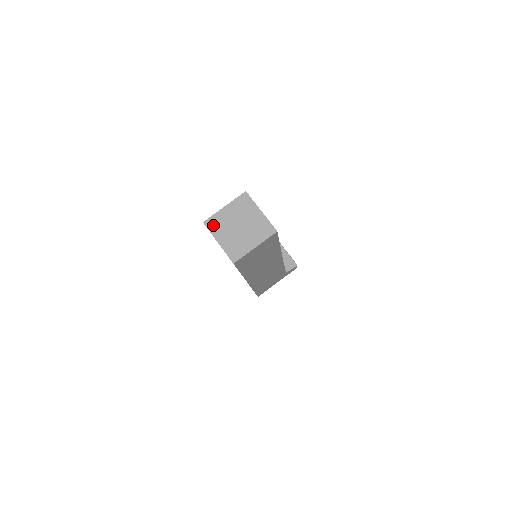
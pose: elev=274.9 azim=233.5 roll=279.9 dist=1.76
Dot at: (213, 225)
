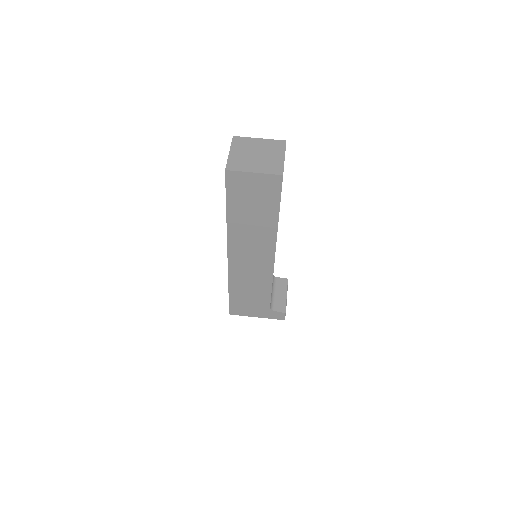
Dot at: (238, 142)
